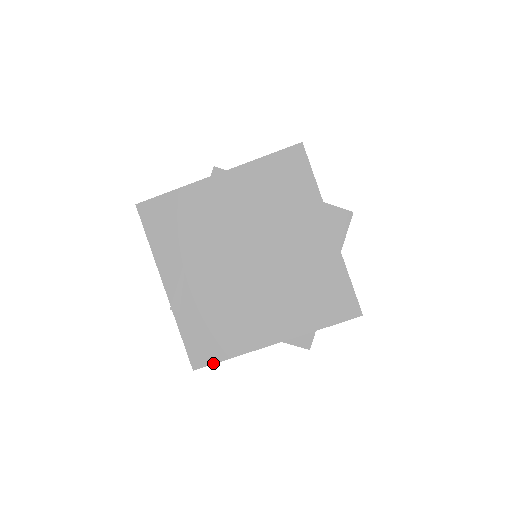
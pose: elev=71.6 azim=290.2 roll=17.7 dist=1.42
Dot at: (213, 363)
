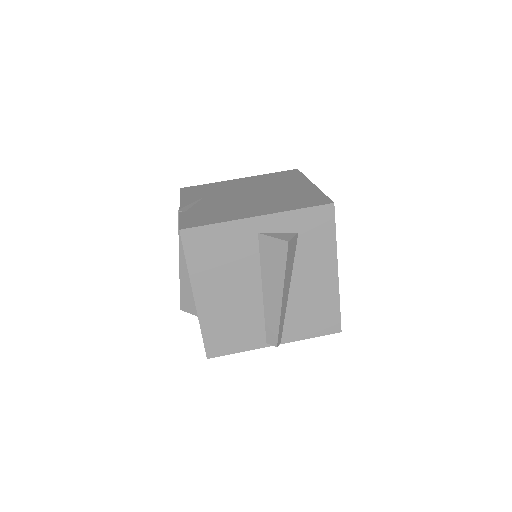
Dot at: (199, 226)
